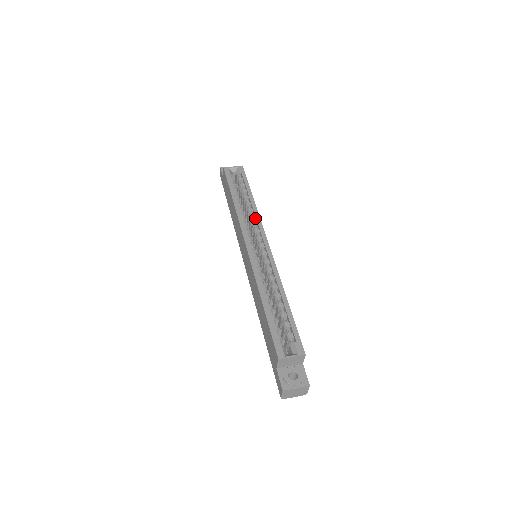
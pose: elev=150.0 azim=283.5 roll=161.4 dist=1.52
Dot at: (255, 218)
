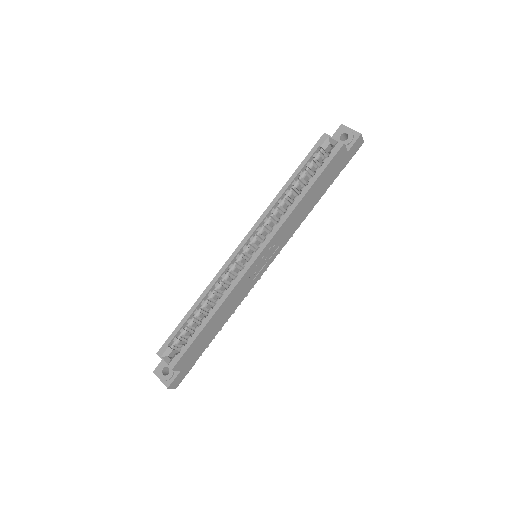
Dot at: (281, 220)
